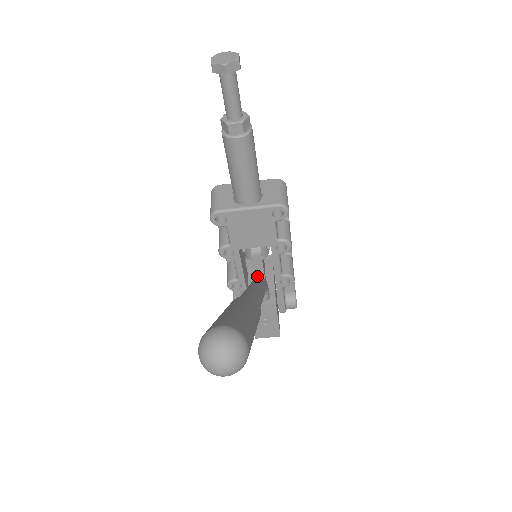
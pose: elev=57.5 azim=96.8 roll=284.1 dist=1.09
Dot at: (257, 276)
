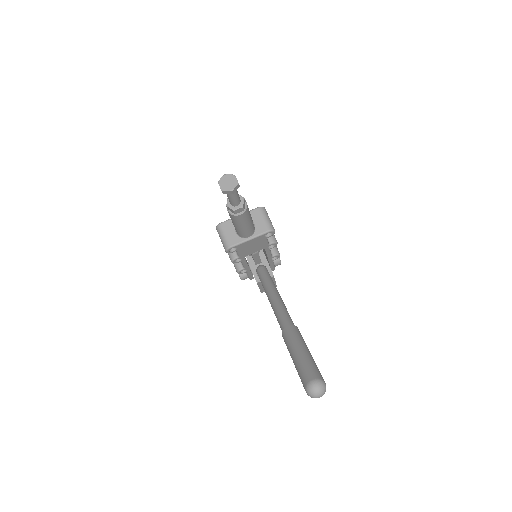
Dot at: (256, 261)
